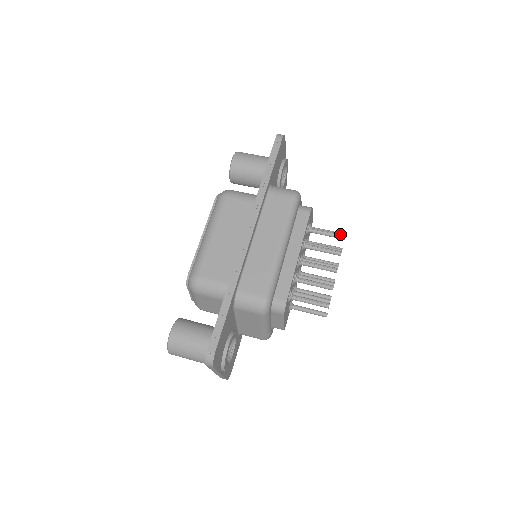
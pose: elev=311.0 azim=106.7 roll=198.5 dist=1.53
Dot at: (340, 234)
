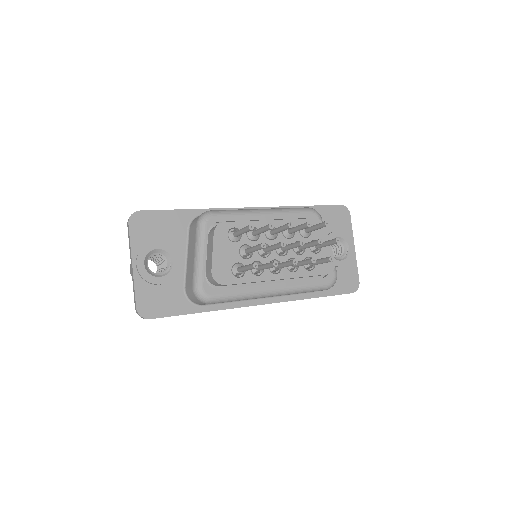
Dot at: occluded
